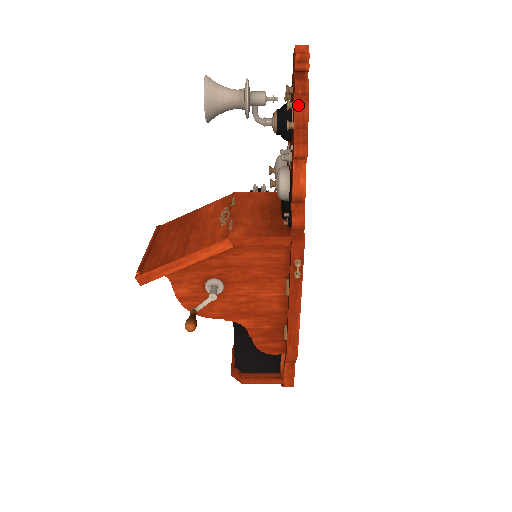
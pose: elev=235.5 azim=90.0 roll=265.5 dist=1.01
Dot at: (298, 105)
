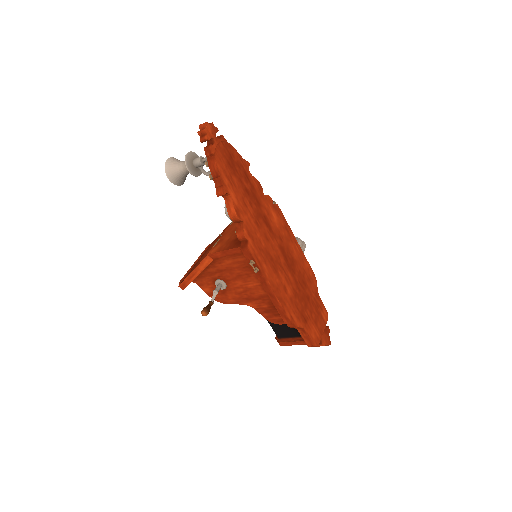
Dot at: (210, 163)
